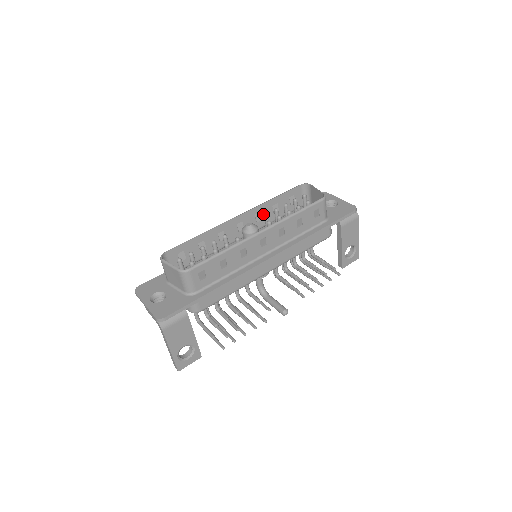
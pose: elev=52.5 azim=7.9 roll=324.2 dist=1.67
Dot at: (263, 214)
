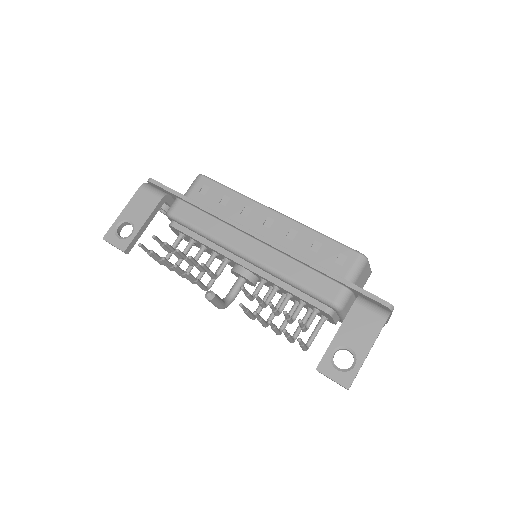
Dot at: occluded
